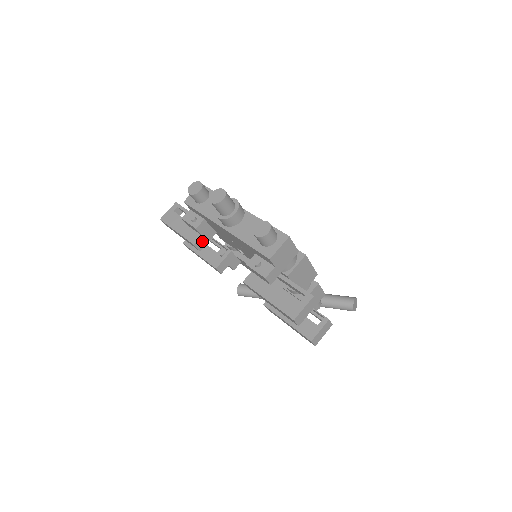
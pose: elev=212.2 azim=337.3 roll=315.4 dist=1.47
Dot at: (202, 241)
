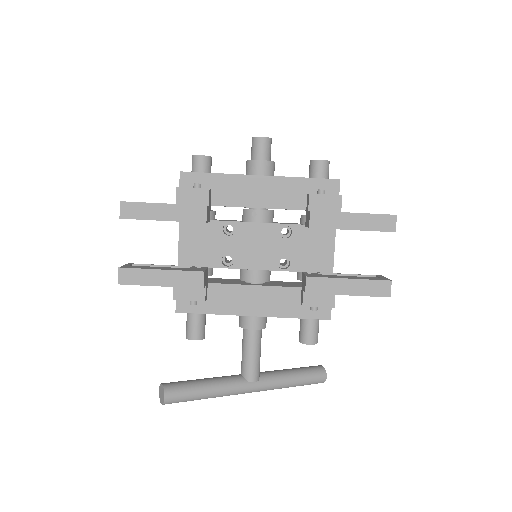
Dot at: (207, 213)
